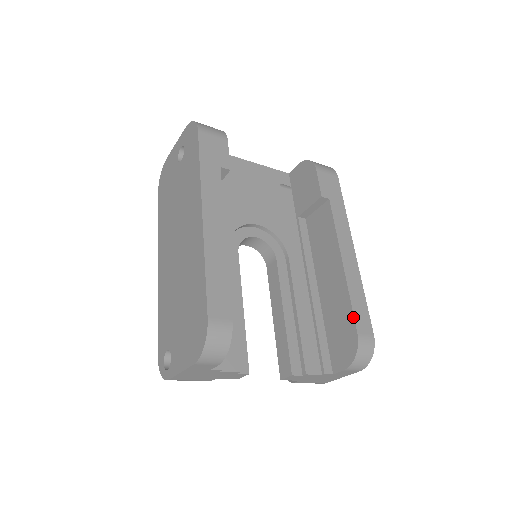
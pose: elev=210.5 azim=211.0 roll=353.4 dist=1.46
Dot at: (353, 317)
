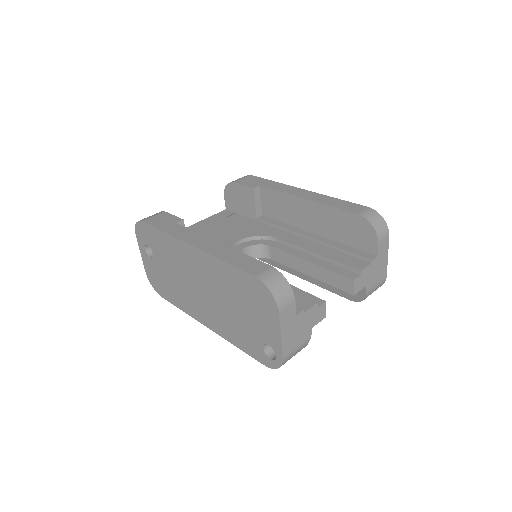
Dot at: (344, 211)
